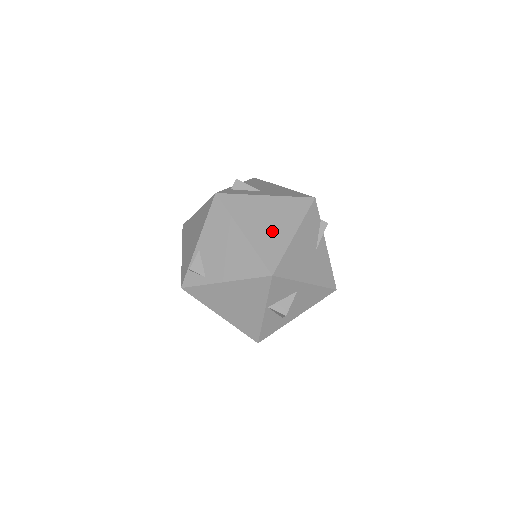
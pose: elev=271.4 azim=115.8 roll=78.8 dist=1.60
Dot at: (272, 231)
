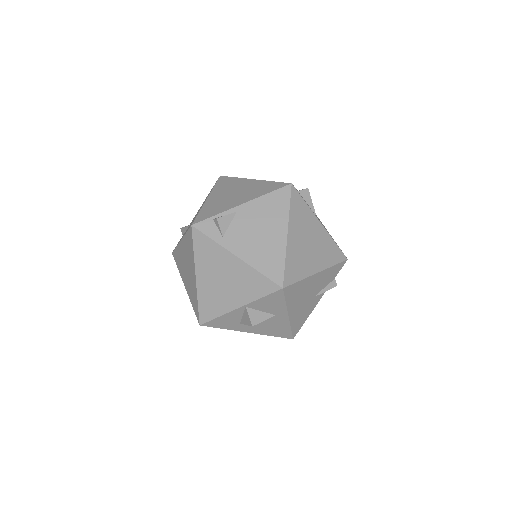
Dot at: (306, 254)
